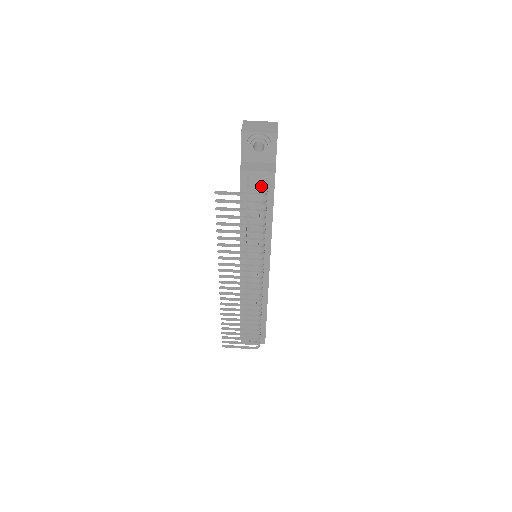
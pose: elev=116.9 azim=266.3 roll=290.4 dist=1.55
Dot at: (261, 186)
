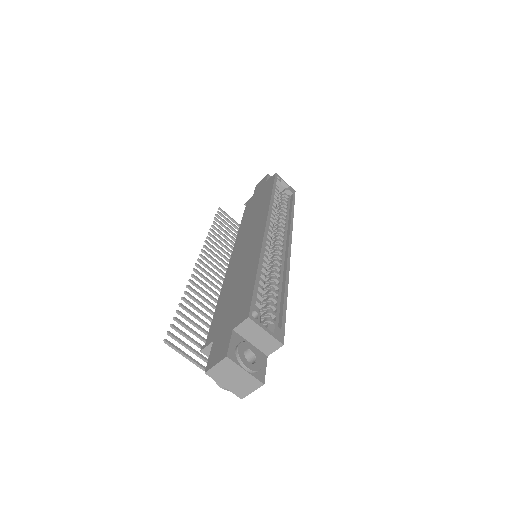
Dot at: occluded
